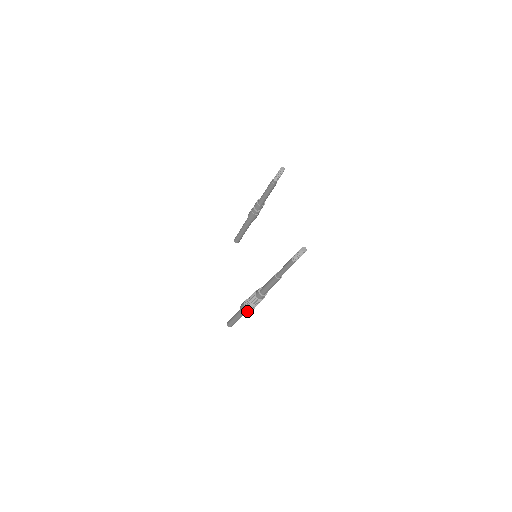
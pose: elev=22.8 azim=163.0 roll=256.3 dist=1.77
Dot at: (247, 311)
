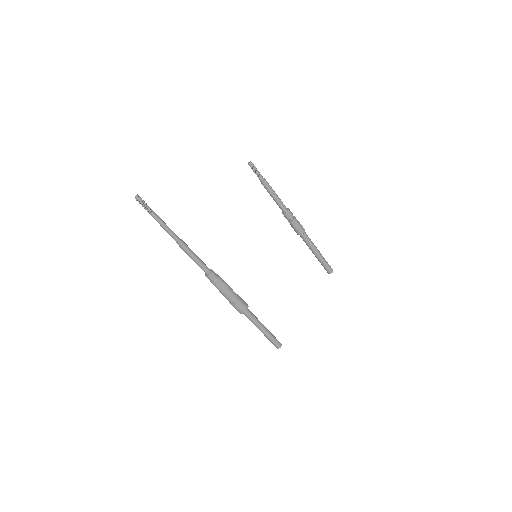
Dot at: (233, 306)
